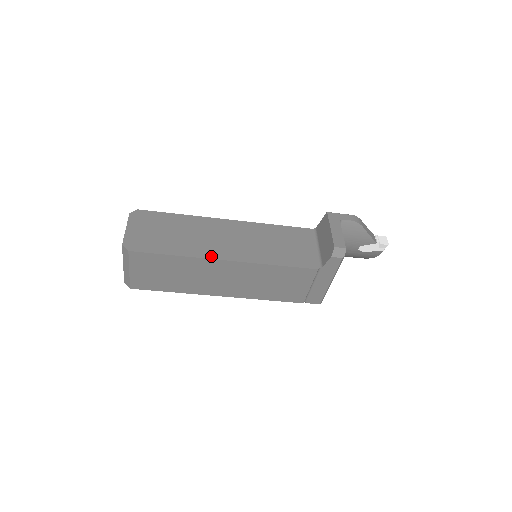
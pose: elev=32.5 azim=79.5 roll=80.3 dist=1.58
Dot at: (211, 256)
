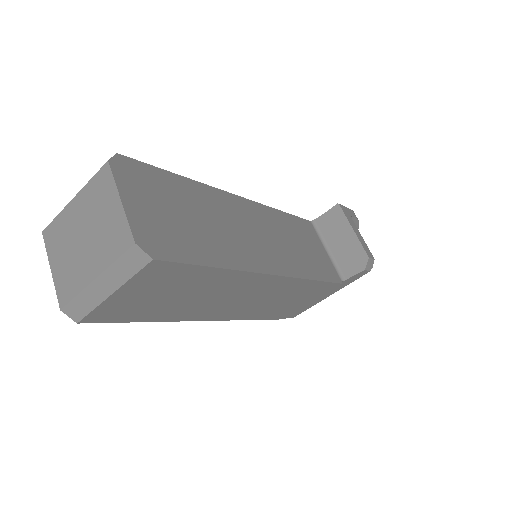
Dot at: (258, 267)
